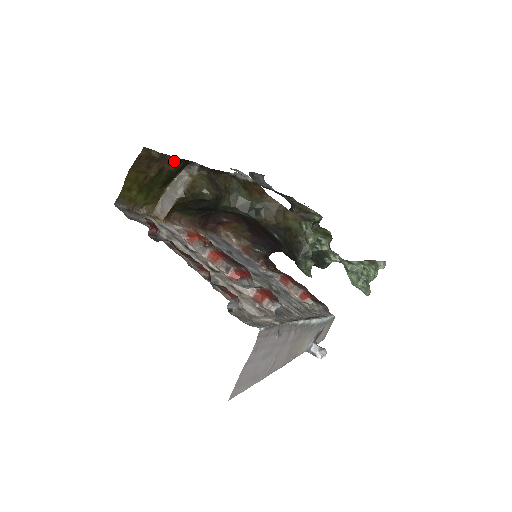
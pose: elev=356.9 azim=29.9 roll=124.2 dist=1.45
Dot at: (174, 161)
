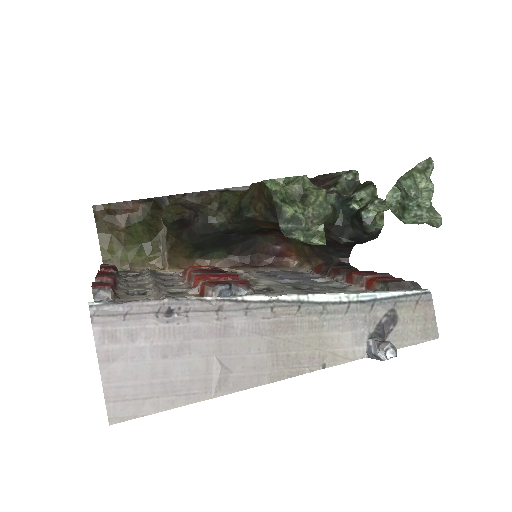
Dot at: (133, 205)
